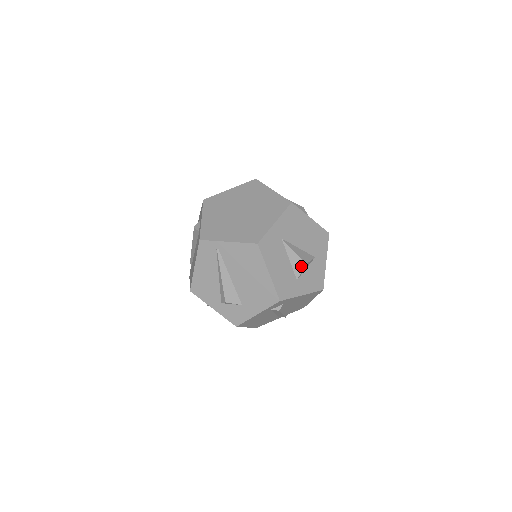
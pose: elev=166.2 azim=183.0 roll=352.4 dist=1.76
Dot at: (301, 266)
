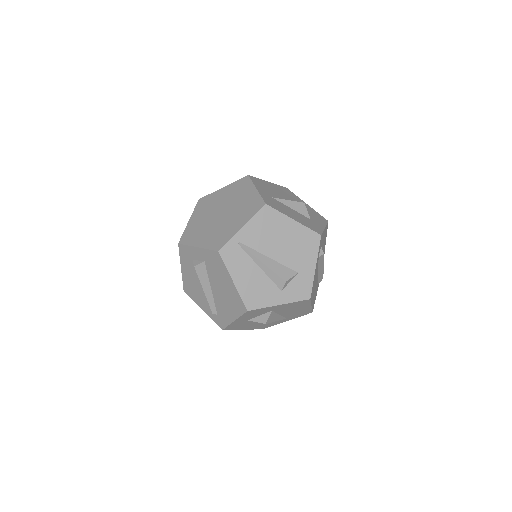
Dot at: (303, 207)
